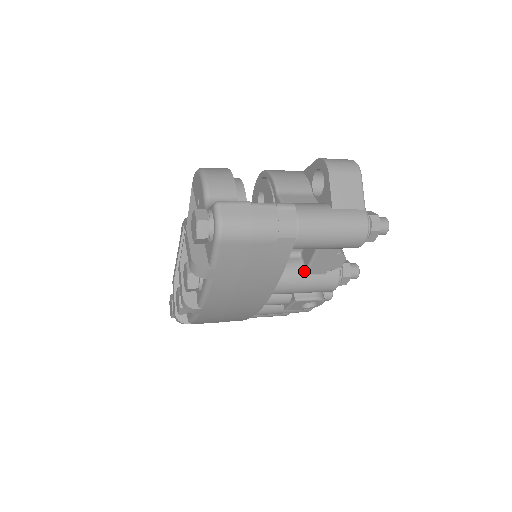
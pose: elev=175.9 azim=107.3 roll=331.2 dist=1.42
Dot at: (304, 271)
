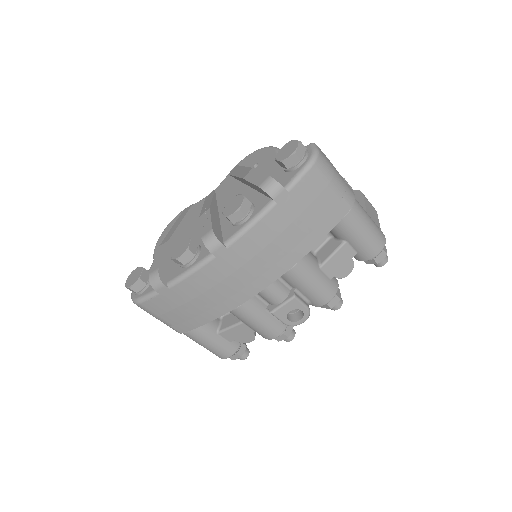
Dot at: (319, 264)
